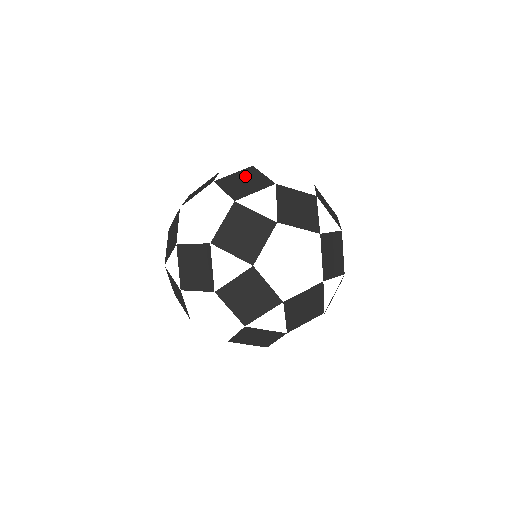
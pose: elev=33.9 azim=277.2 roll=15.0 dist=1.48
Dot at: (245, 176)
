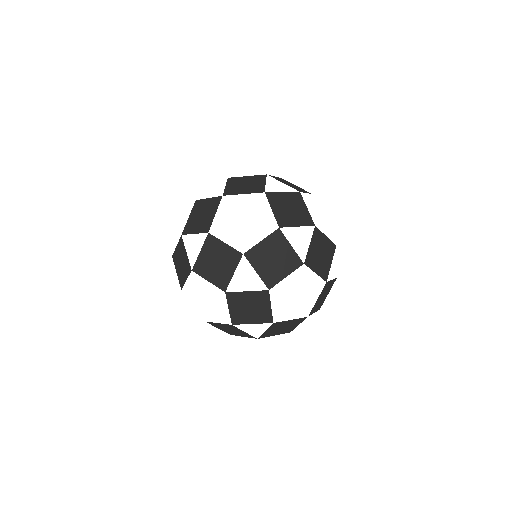
Dot at: occluded
